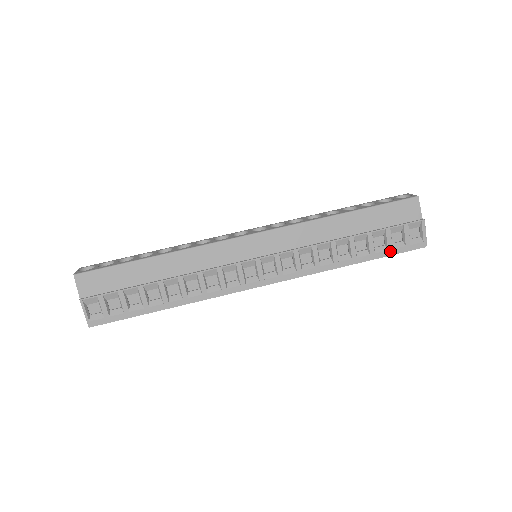
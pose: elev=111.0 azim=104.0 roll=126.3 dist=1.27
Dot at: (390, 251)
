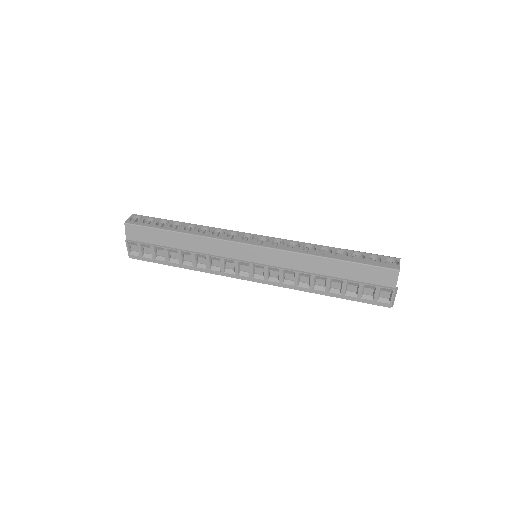
Dot at: (358, 299)
